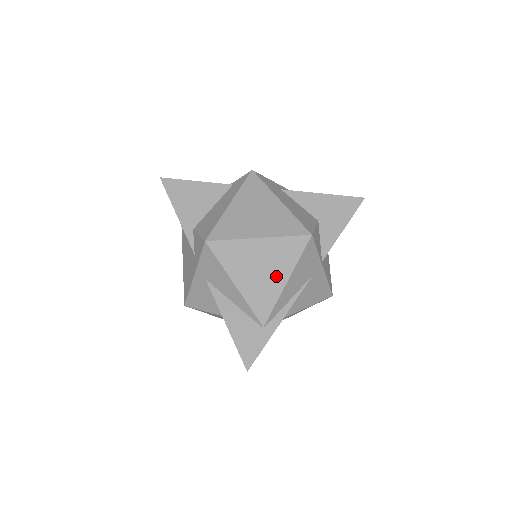
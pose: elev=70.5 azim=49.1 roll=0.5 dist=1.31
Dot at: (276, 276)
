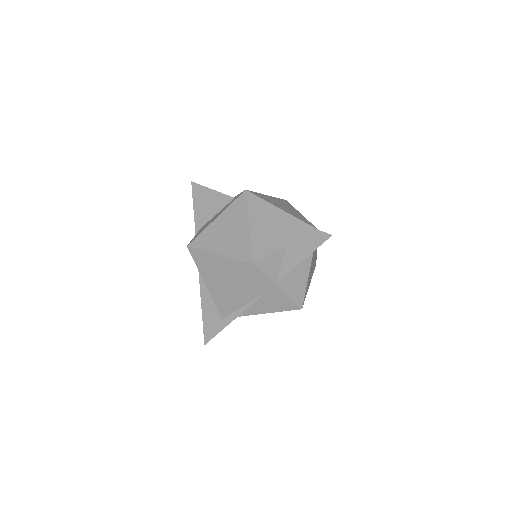
Dot at: (229, 286)
